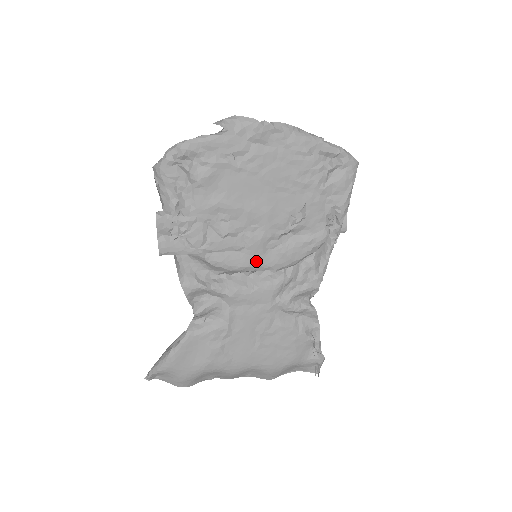
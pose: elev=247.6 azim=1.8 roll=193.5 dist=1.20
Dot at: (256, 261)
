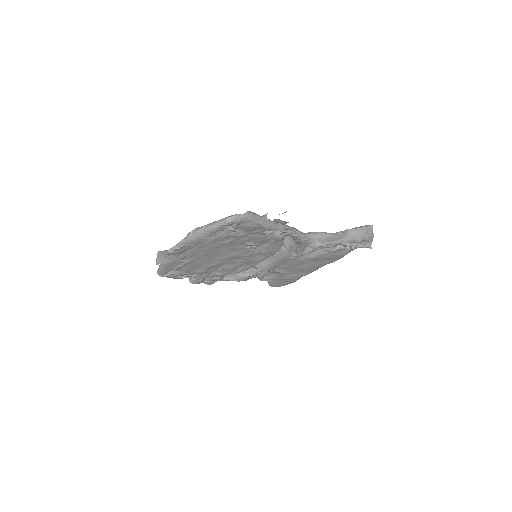
Dot at: (258, 261)
